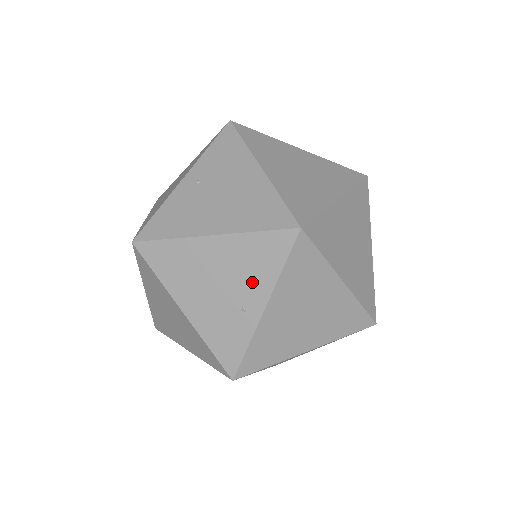
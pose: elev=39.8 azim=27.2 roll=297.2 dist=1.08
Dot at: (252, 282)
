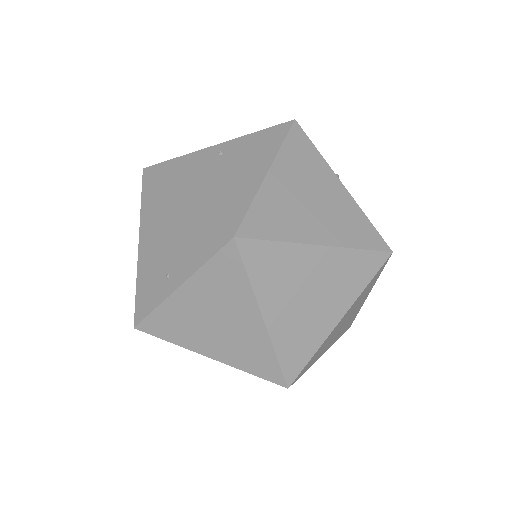
Dot at: (183, 258)
